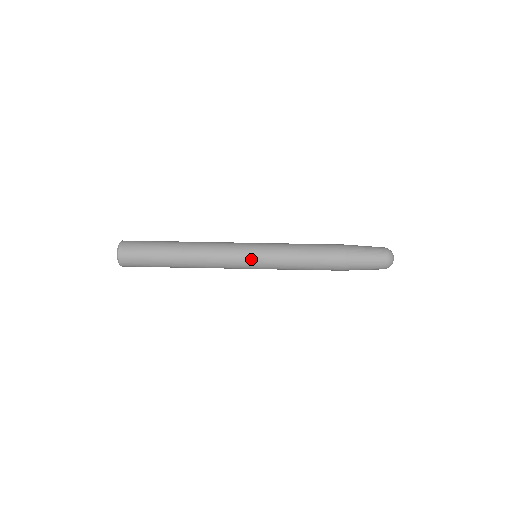
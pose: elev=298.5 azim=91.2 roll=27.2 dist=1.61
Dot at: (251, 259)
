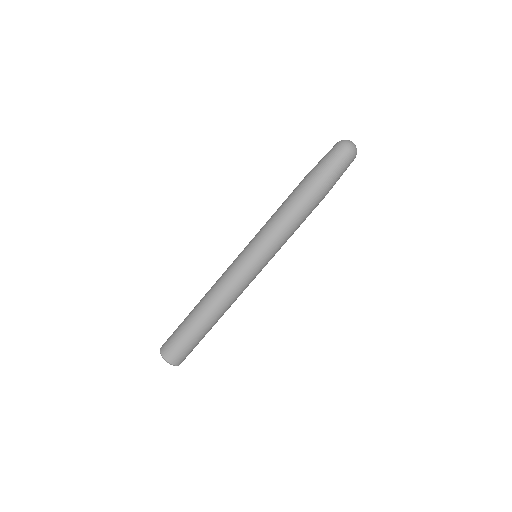
Dot at: (259, 267)
